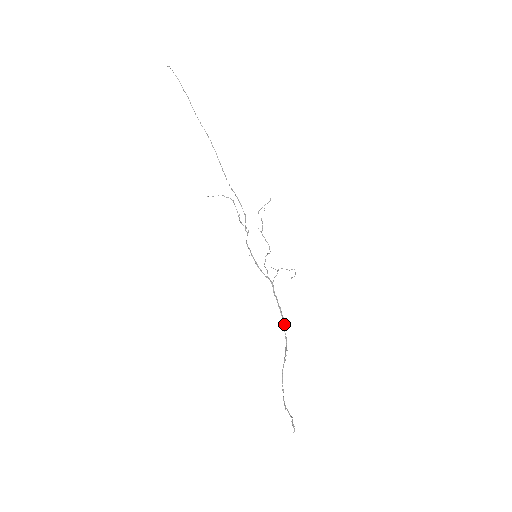
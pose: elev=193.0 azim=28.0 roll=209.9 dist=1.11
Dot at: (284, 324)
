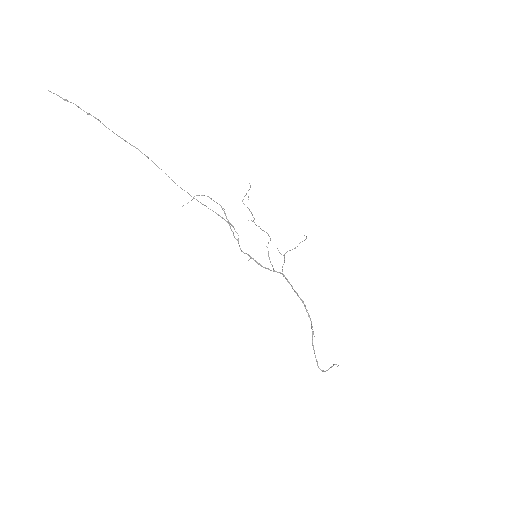
Dot at: (304, 305)
